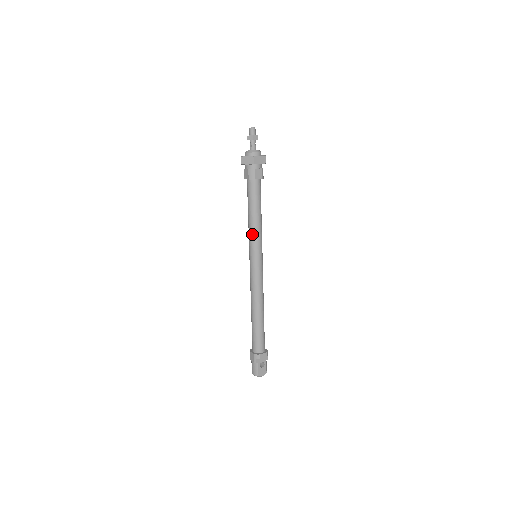
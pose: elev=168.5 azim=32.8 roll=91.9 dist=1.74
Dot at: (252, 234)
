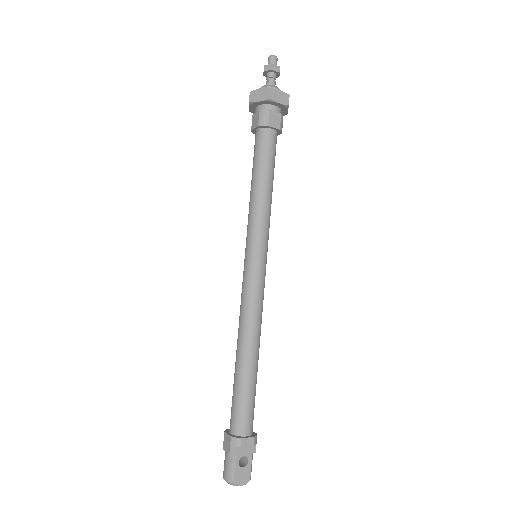
Dot at: (253, 215)
